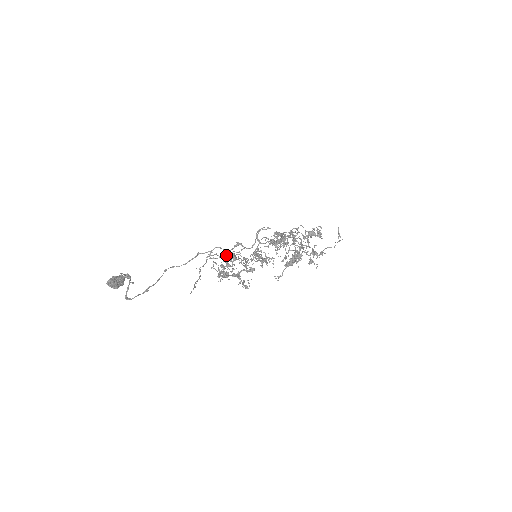
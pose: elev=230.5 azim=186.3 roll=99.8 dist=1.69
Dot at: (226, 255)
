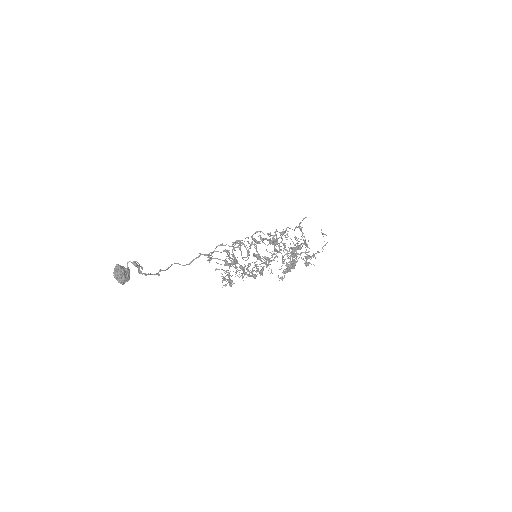
Dot at: (229, 250)
